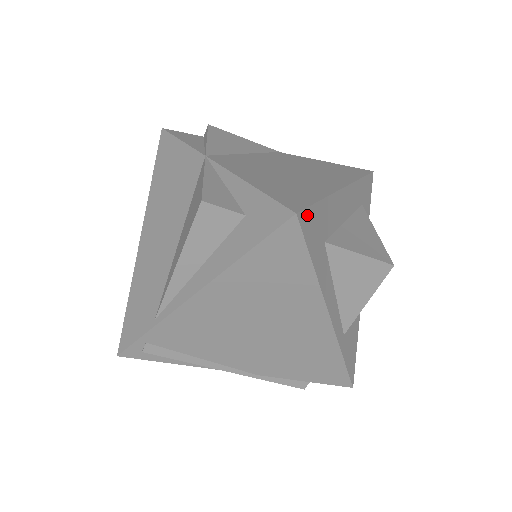
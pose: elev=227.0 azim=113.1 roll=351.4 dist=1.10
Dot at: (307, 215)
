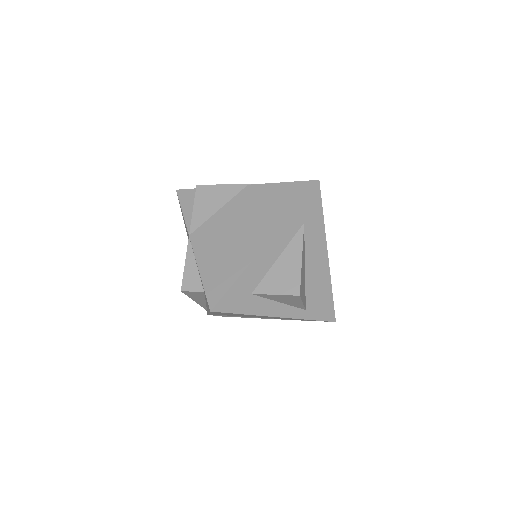
Dot at: (223, 301)
